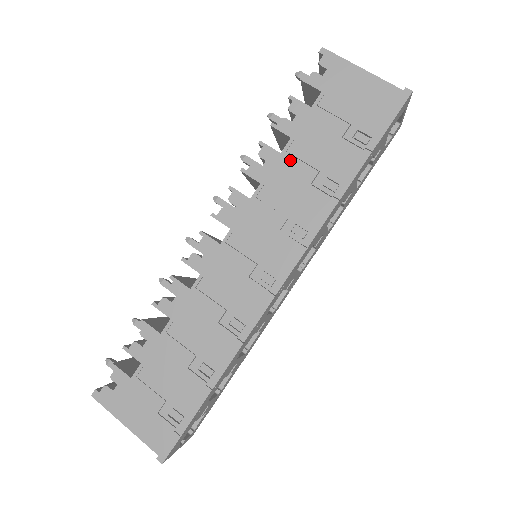
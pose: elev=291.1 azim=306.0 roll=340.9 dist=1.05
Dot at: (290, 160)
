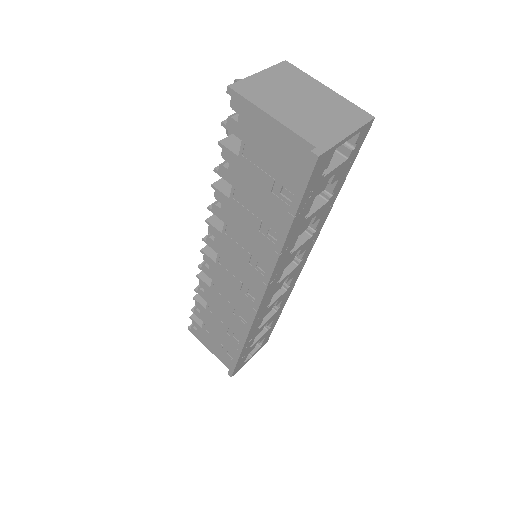
Dot at: (238, 206)
